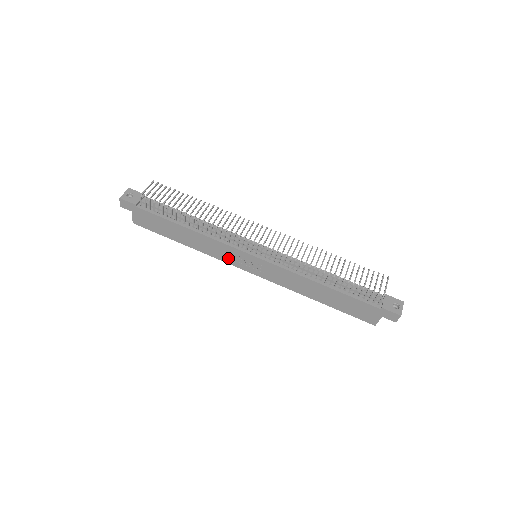
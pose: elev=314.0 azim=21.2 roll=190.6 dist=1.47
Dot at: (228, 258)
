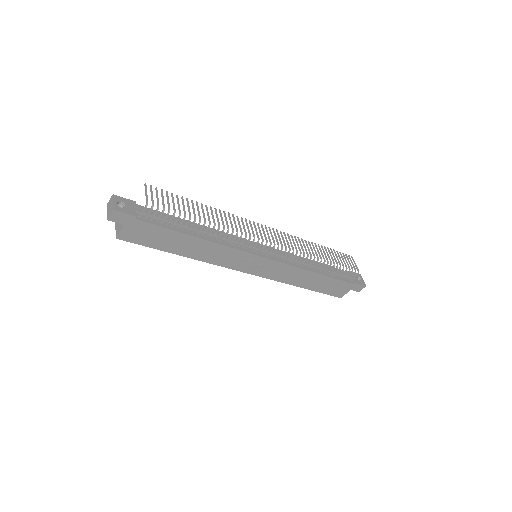
Dot at: (231, 263)
